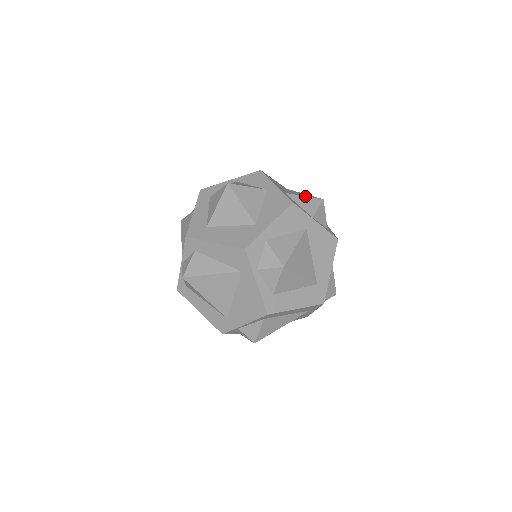
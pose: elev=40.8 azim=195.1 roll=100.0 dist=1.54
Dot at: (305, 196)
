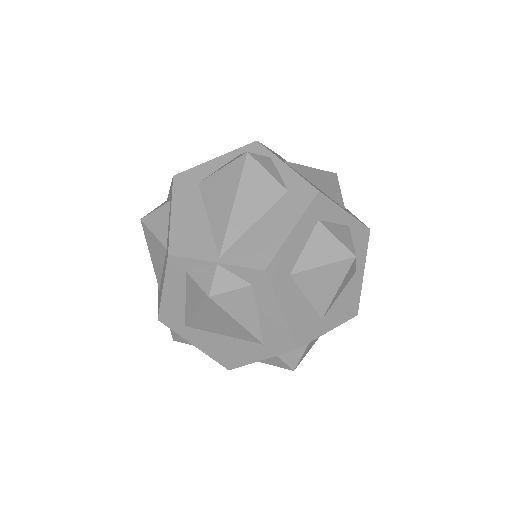
Dot at: occluded
